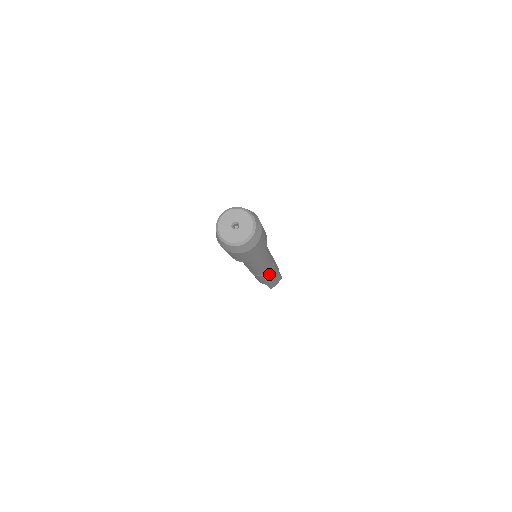
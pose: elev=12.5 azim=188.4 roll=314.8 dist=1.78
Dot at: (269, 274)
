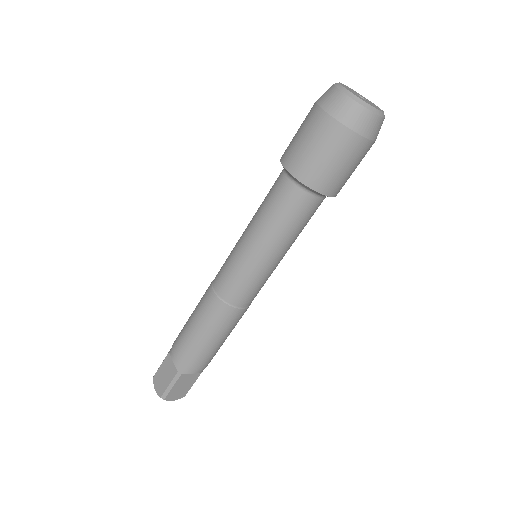
Dot at: (232, 318)
